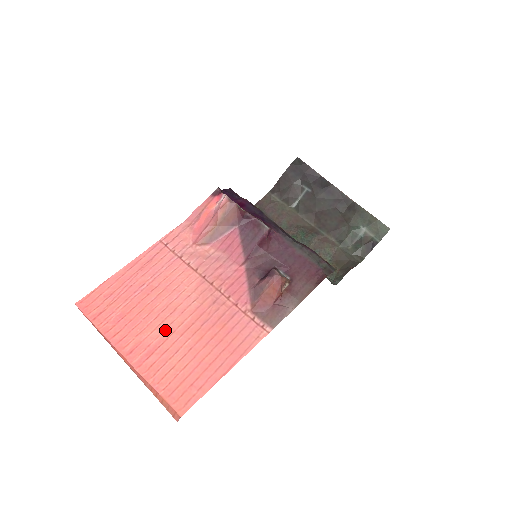
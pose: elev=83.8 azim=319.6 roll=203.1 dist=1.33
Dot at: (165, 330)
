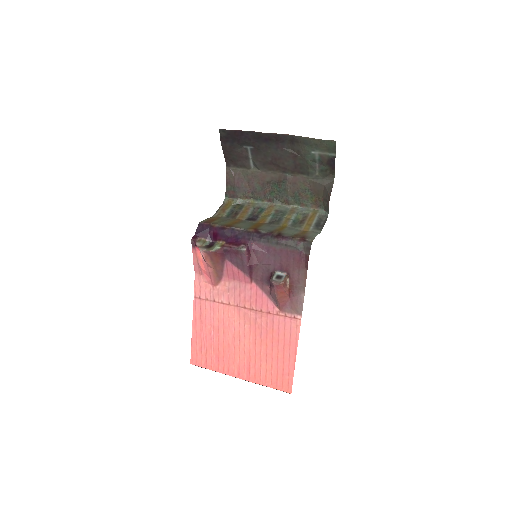
Dot at: (245, 352)
